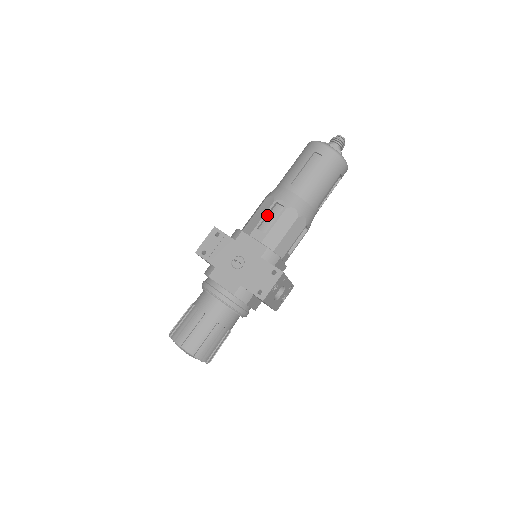
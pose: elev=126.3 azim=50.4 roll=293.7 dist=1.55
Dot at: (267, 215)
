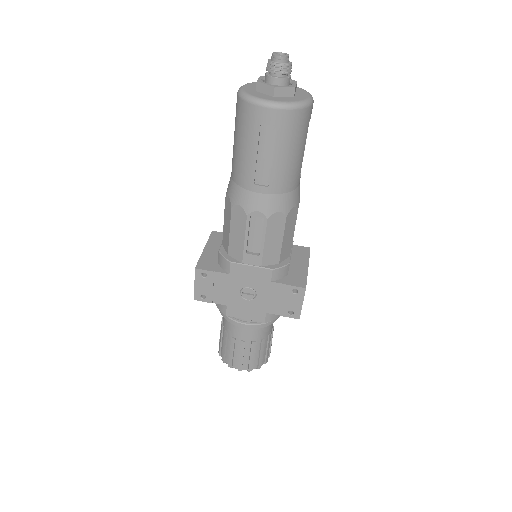
Dot at: (248, 233)
